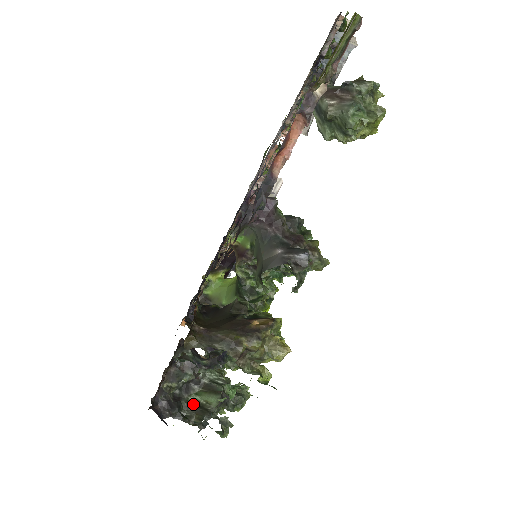
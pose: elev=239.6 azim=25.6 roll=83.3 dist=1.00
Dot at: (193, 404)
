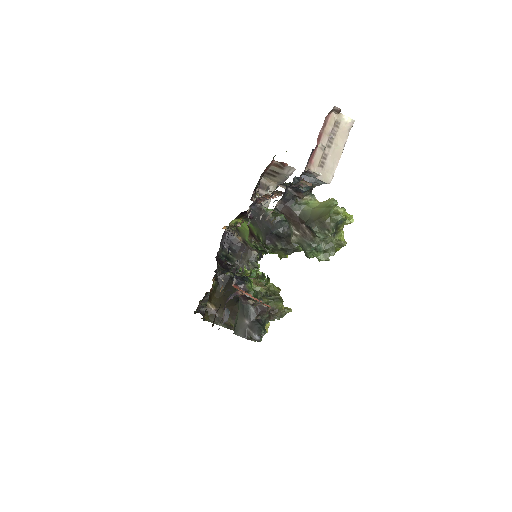
Dot at: occluded
